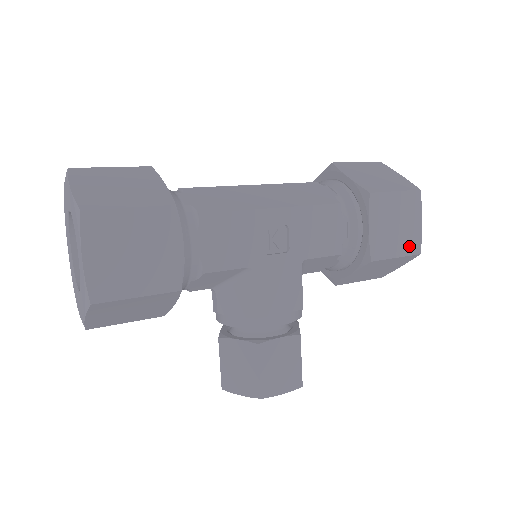
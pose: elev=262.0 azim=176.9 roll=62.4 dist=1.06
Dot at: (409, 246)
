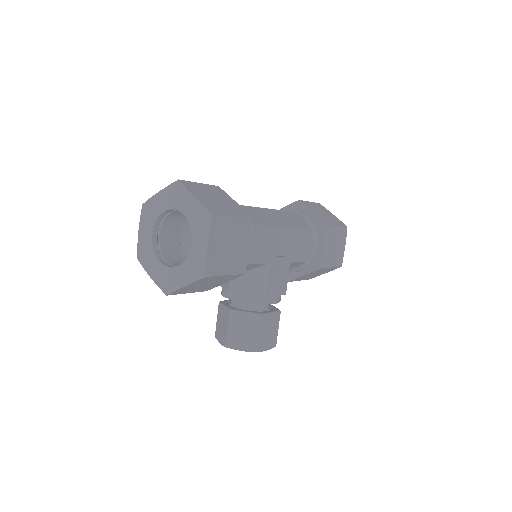
Dot at: (338, 261)
